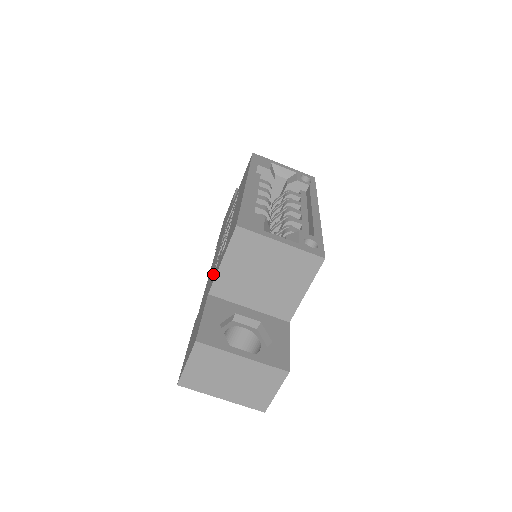
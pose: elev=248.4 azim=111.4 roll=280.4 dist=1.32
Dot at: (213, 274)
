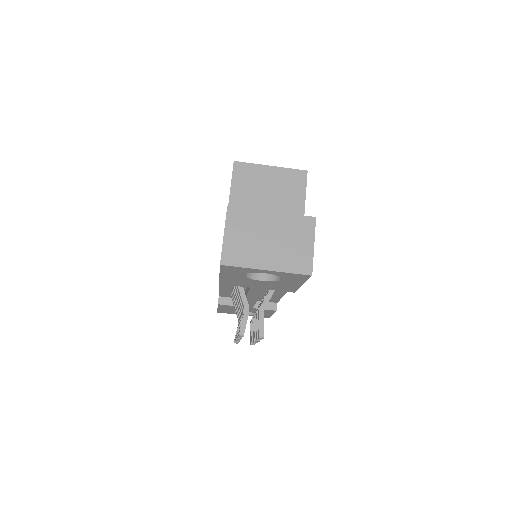
Dot at: occluded
